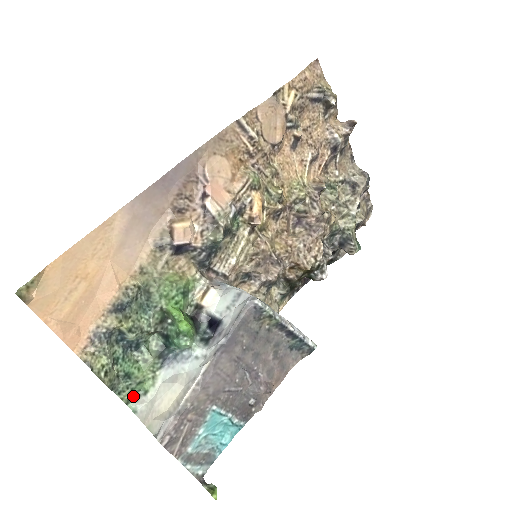
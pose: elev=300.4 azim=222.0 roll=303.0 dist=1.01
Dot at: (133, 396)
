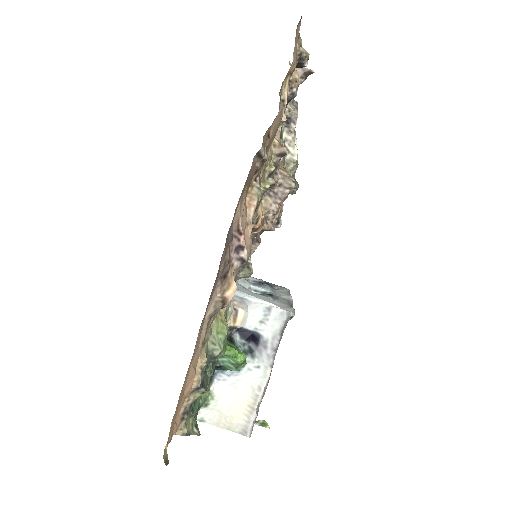
Dot at: occluded
